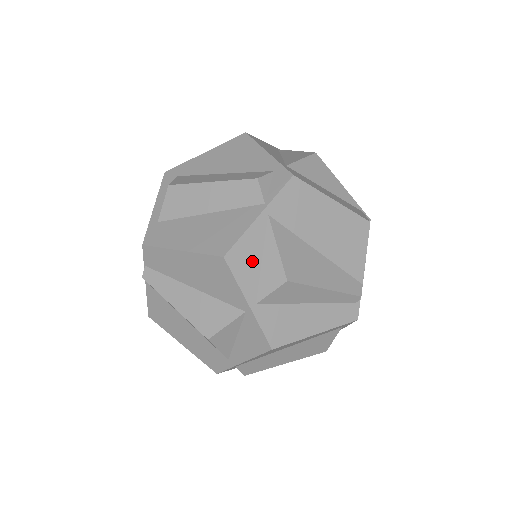
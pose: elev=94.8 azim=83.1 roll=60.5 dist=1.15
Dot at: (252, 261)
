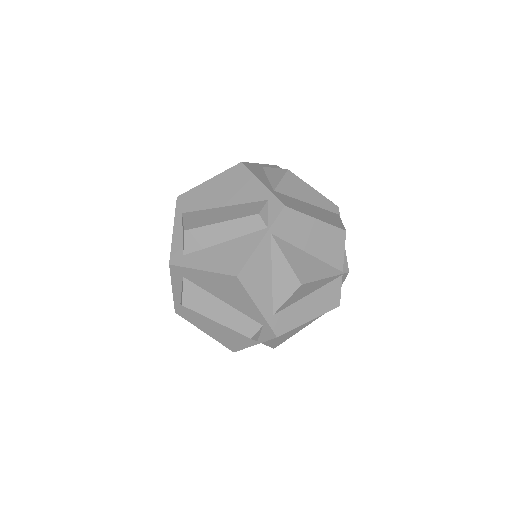
Dot at: occluded
